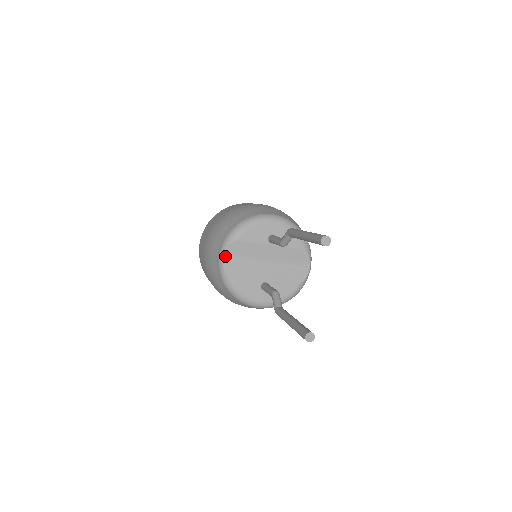
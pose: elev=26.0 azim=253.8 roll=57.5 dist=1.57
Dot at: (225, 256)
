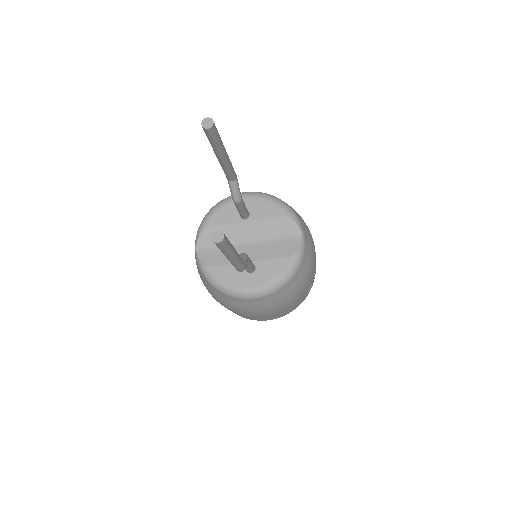
Dot at: (199, 249)
